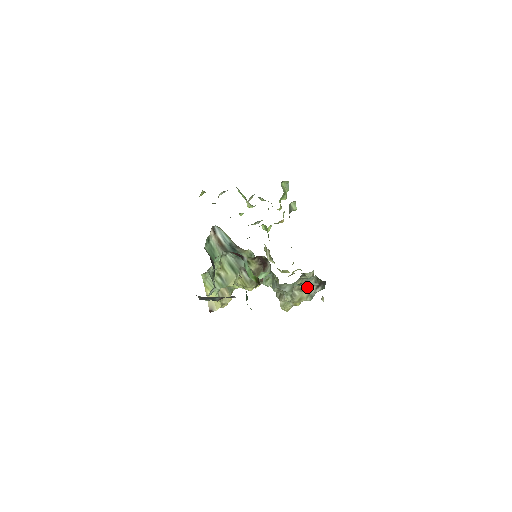
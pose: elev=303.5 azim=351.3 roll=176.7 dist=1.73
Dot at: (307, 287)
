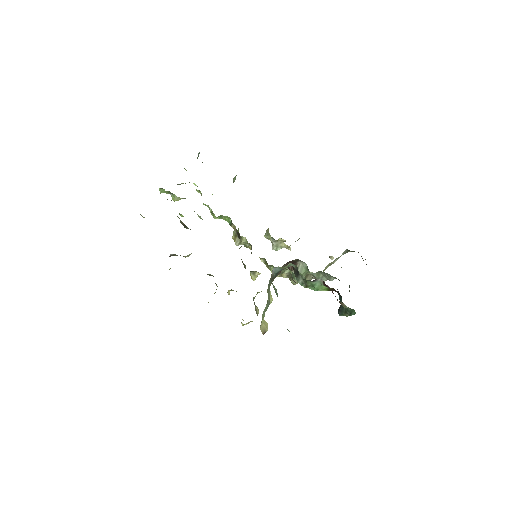
Dot at: occluded
